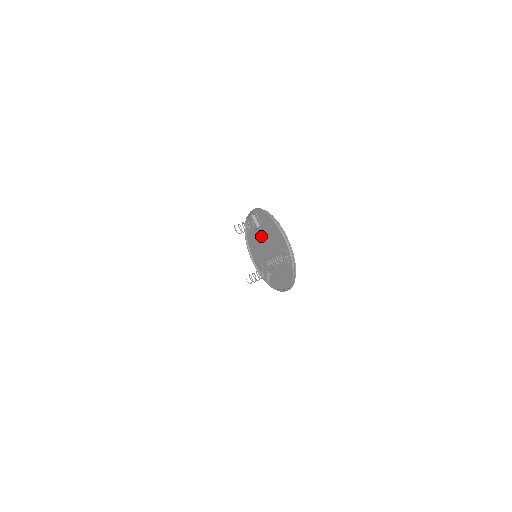
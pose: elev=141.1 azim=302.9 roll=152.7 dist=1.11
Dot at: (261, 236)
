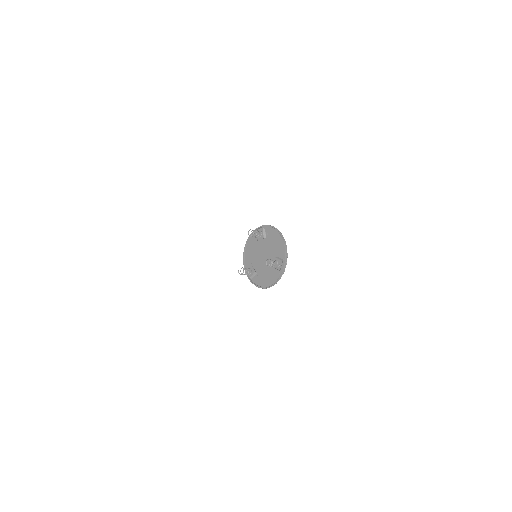
Dot at: (263, 245)
